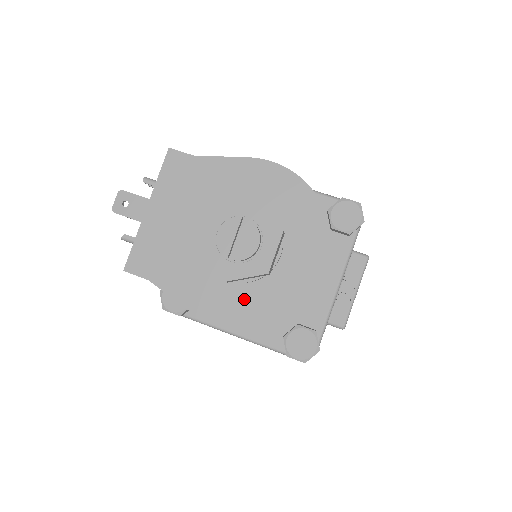
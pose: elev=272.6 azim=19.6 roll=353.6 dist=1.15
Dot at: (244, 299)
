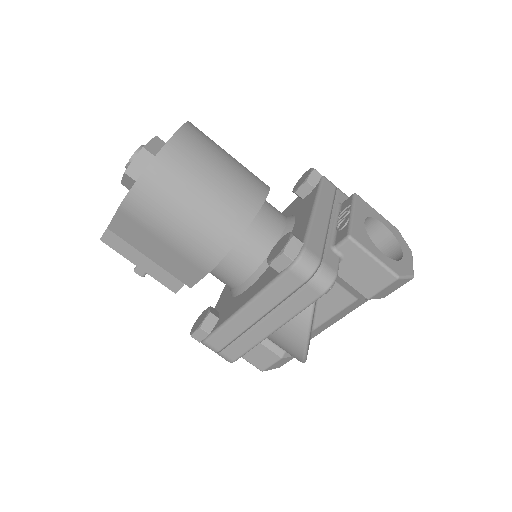
Dot at: occluded
